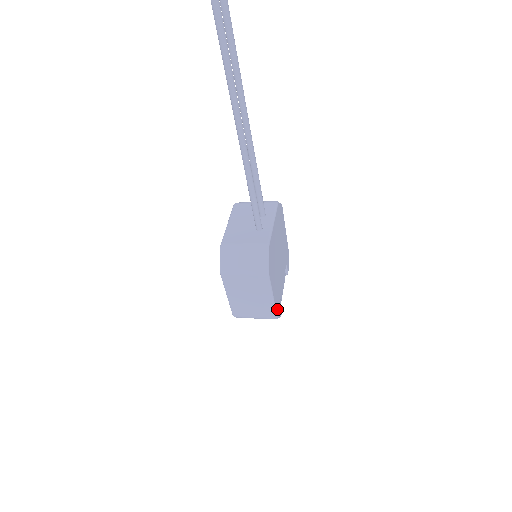
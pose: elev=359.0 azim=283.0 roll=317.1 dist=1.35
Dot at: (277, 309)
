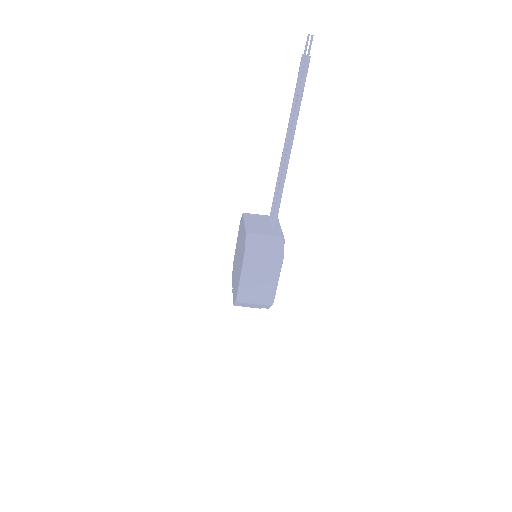
Dot at: occluded
